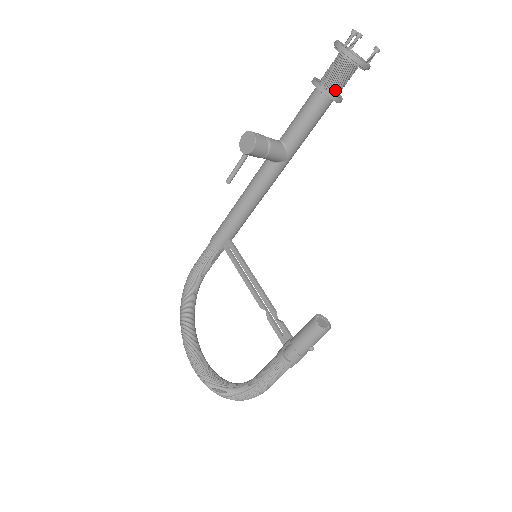
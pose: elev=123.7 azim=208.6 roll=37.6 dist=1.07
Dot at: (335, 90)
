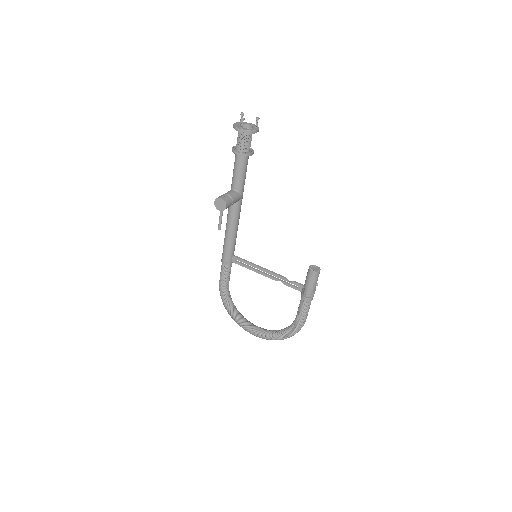
Dot at: (248, 150)
